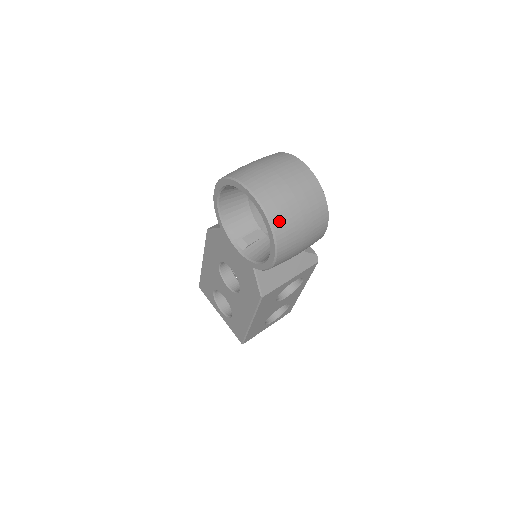
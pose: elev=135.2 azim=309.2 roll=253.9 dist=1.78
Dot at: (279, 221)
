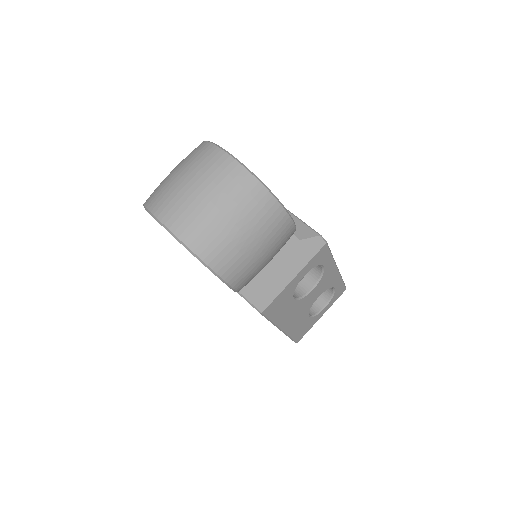
Dot at: (203, 246)
